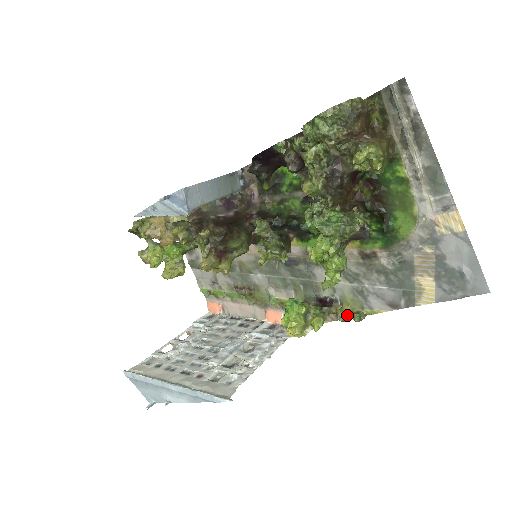
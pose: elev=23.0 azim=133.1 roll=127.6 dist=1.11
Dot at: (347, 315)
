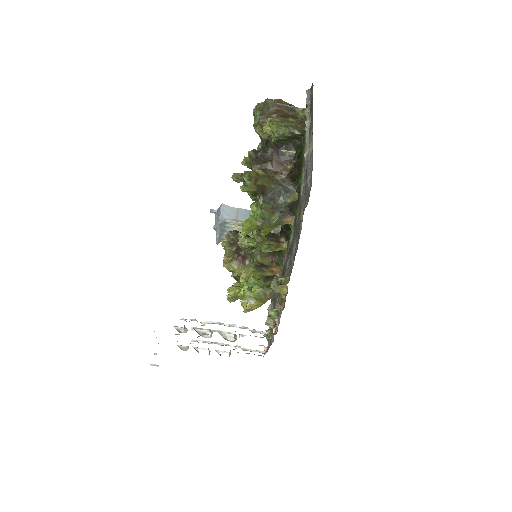
Dot at: occluded
